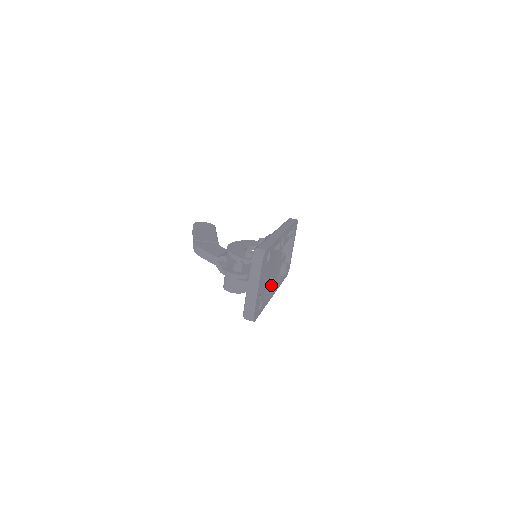
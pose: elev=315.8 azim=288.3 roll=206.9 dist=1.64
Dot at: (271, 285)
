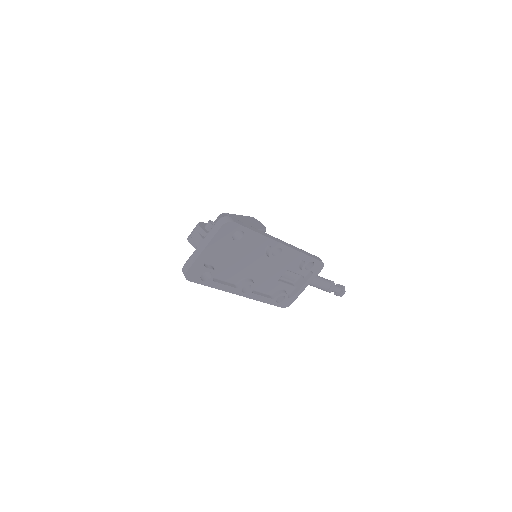
Dot at: (242, 282)
